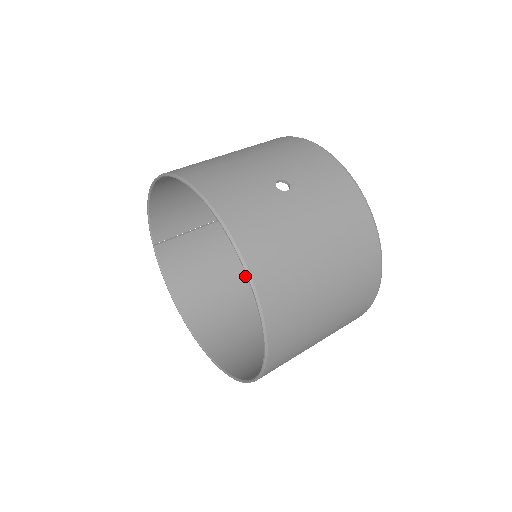
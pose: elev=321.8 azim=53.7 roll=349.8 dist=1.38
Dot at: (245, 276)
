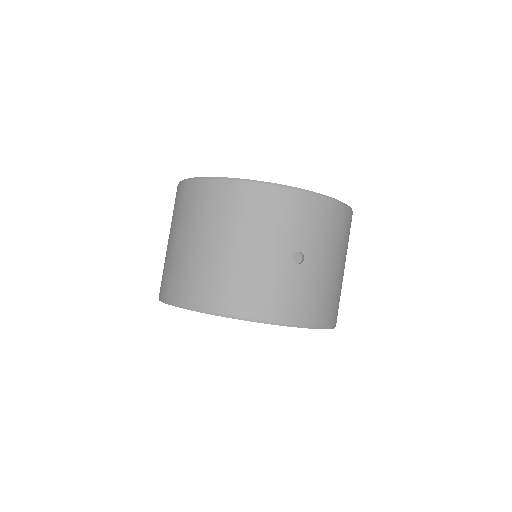
Dot at: occluded
